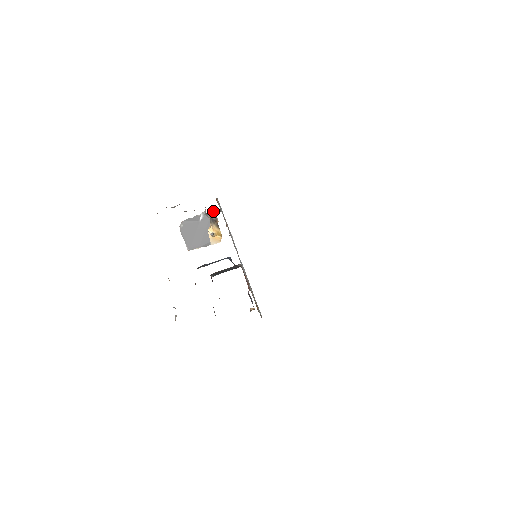
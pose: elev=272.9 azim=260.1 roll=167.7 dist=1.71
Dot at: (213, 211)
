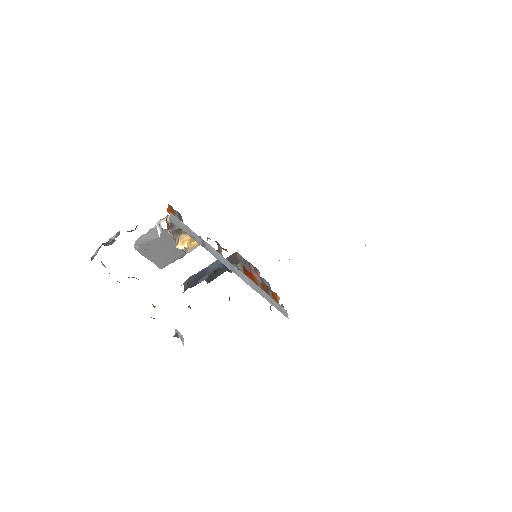
Dot at: occluded
